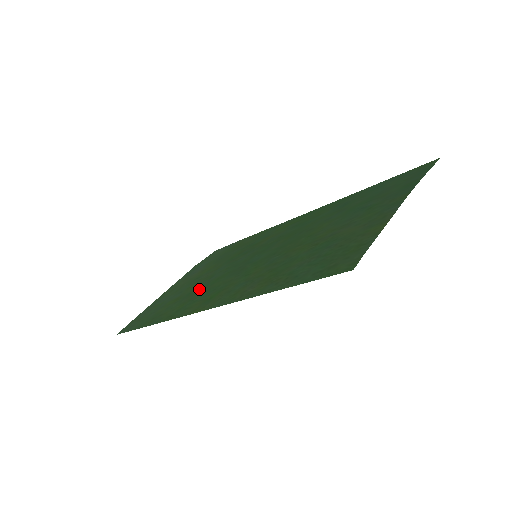
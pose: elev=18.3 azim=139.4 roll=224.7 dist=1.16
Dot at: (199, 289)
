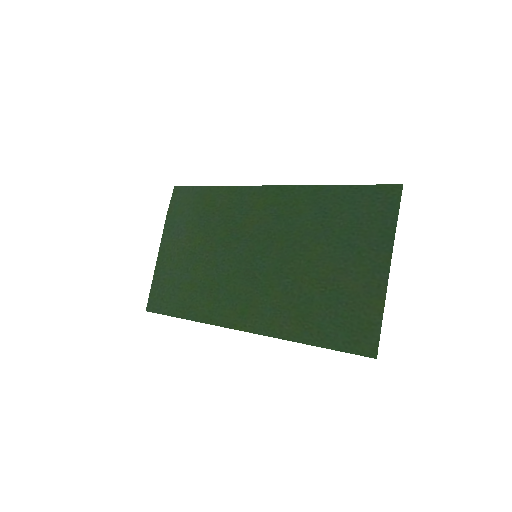
Dot at: (214, 284)
